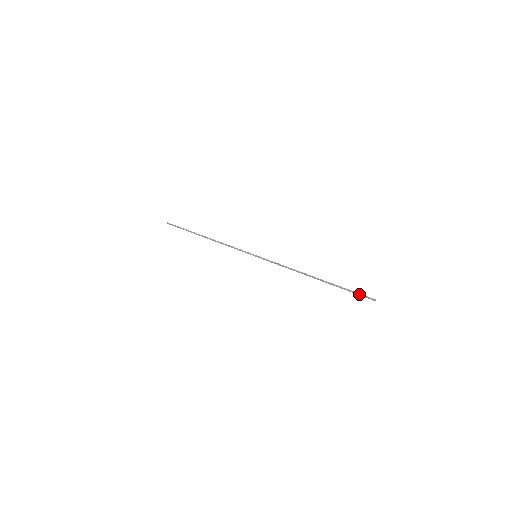
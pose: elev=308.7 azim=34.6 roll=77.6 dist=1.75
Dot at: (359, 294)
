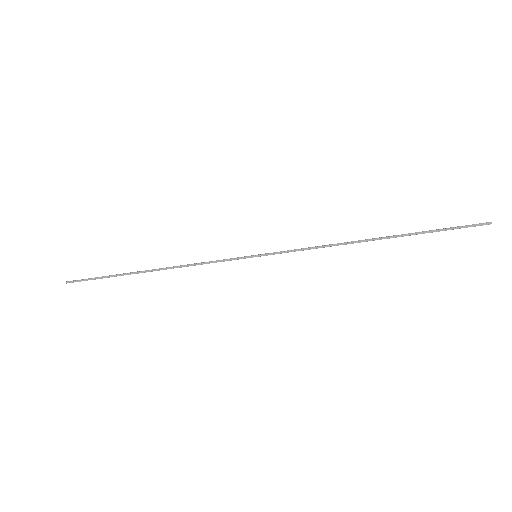
Dot at: (461, 226)
